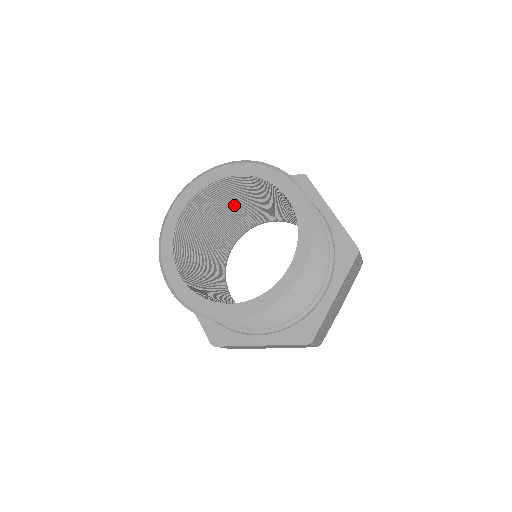
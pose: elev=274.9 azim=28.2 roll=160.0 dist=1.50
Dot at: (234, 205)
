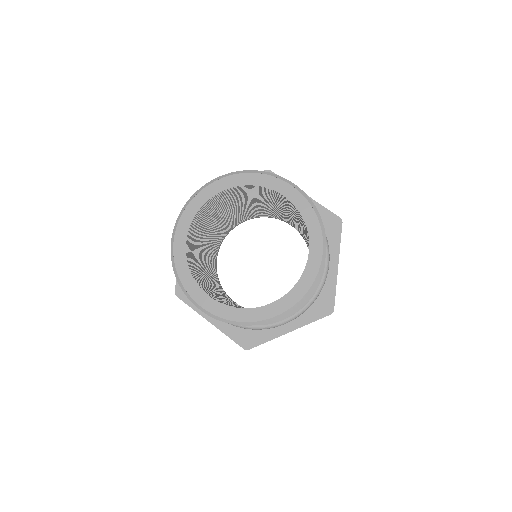
Dot at: (270, 203)
